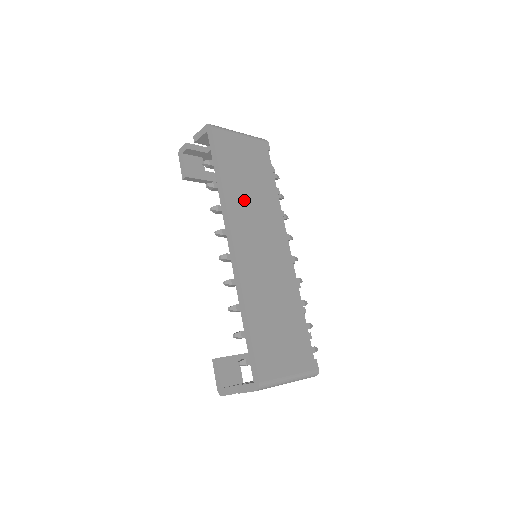
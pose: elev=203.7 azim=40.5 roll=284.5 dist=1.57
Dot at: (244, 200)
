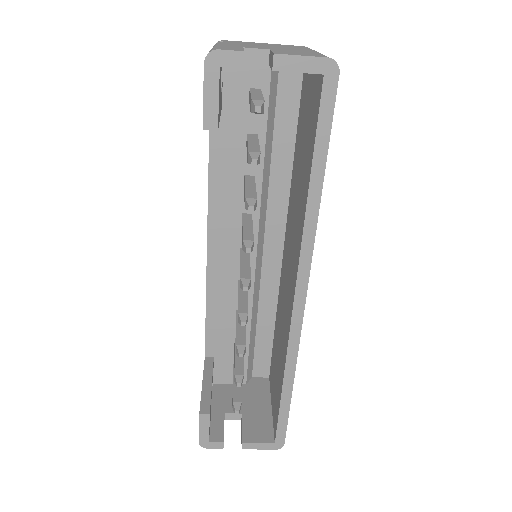
Dot at: occluded
